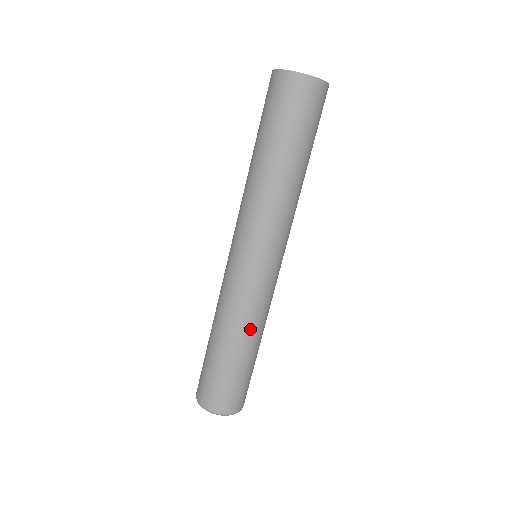
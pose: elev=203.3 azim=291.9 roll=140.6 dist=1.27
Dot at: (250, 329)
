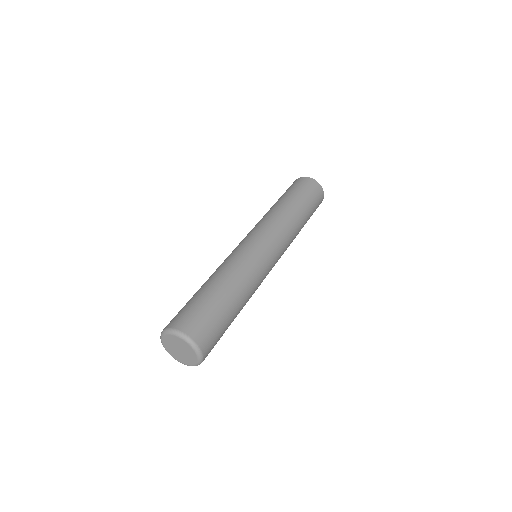
Dot at: (249, 294)
